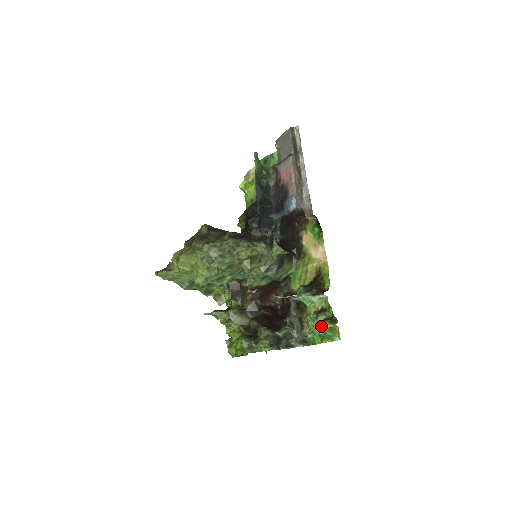
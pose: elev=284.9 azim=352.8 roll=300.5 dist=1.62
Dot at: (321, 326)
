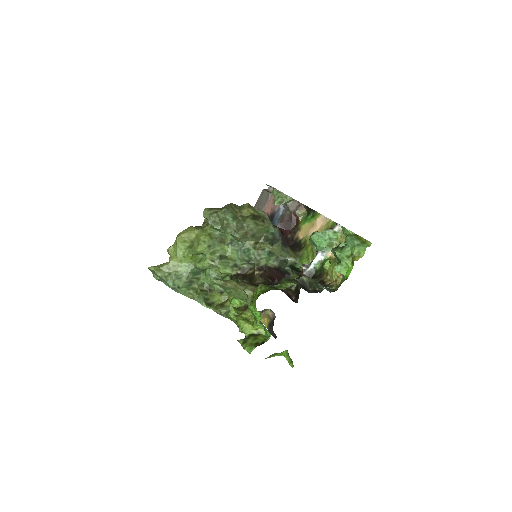
Dot at: occluded
